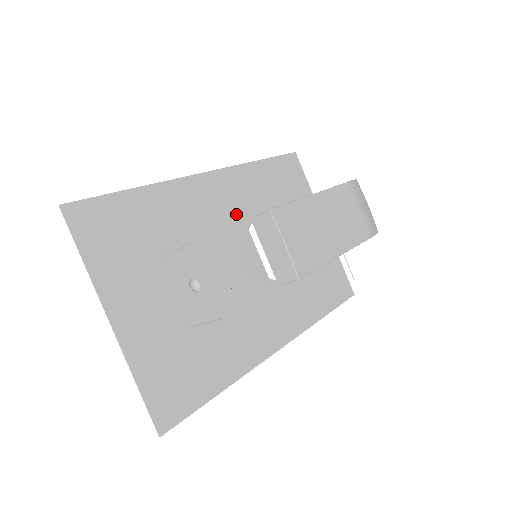
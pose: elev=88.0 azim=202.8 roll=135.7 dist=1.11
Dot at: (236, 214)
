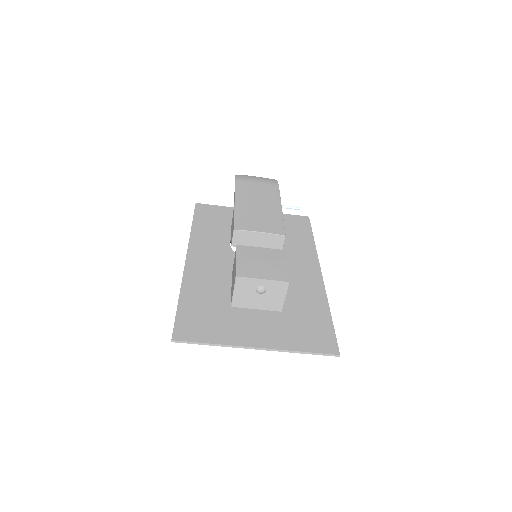
Dot at: (222, 255)
